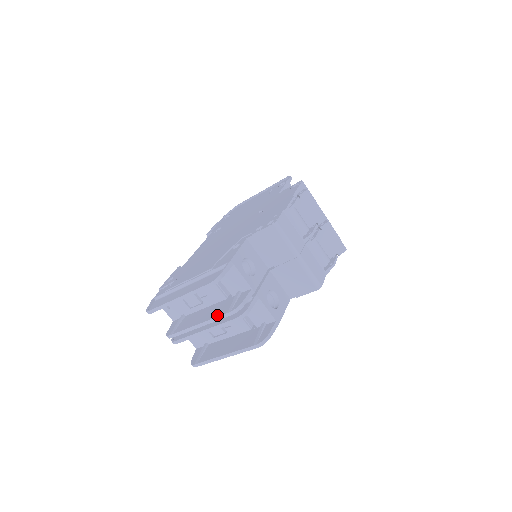
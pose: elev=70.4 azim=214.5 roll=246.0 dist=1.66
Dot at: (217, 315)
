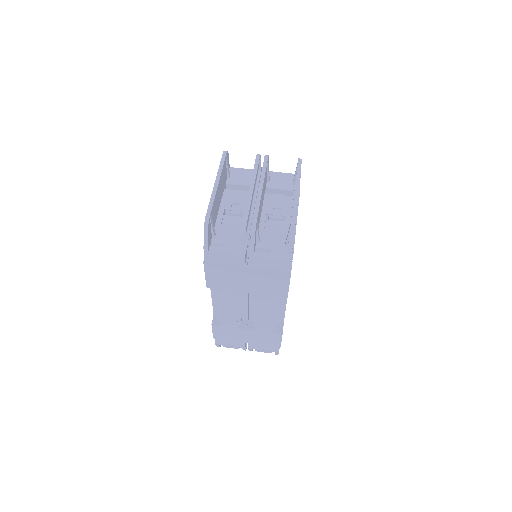
Dot at: (253, 170)
